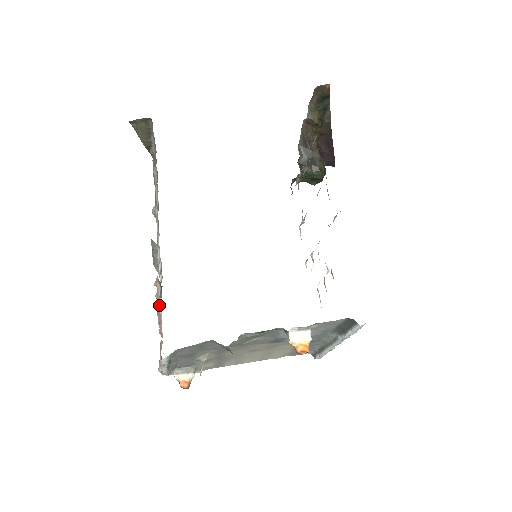
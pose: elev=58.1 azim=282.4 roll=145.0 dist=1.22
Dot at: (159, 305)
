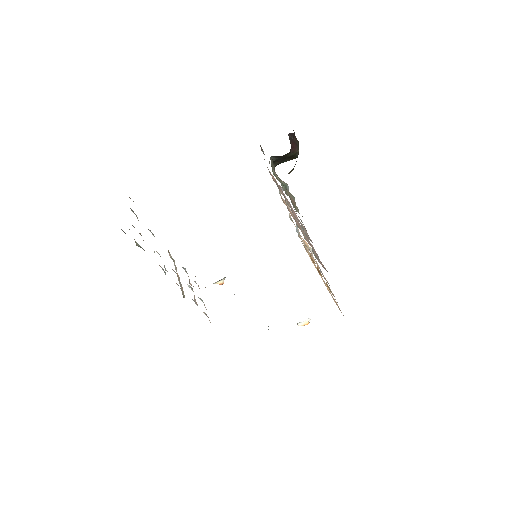
Dot at: (200, 299)
